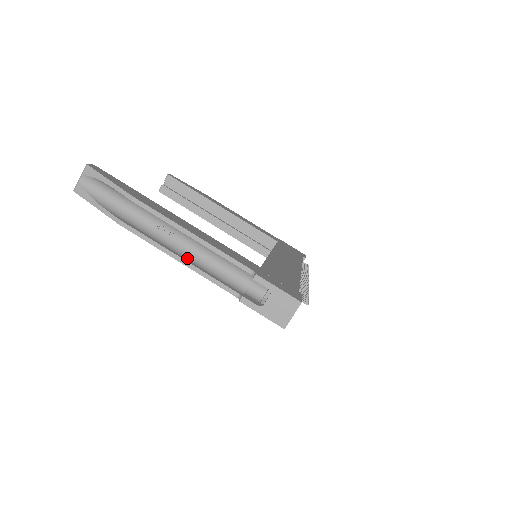
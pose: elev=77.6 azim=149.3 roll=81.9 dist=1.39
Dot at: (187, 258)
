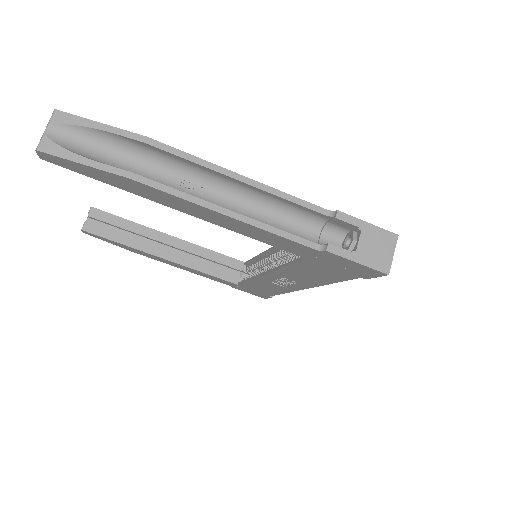
Dot at: occluded
